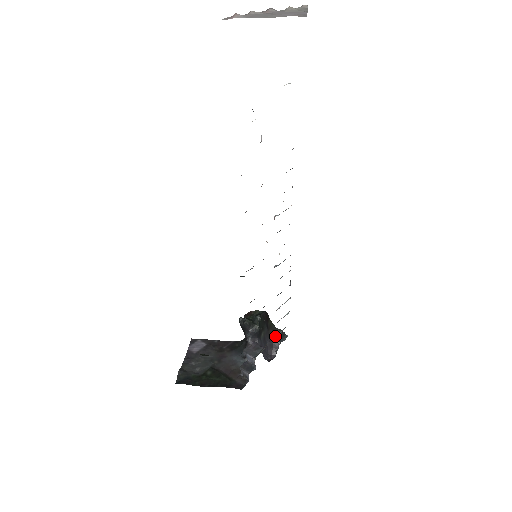
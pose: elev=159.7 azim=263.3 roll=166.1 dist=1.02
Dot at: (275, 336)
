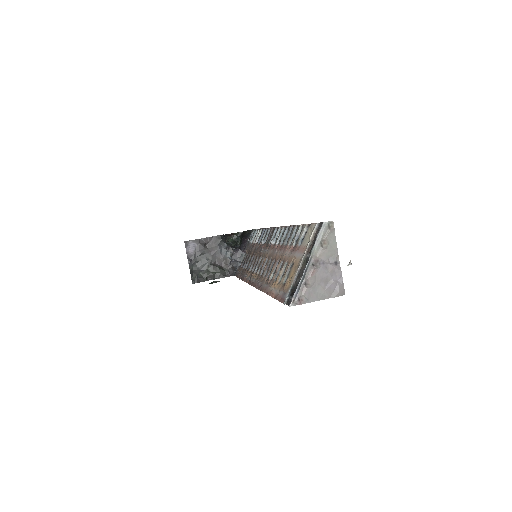
Dot at: (250, 243)
